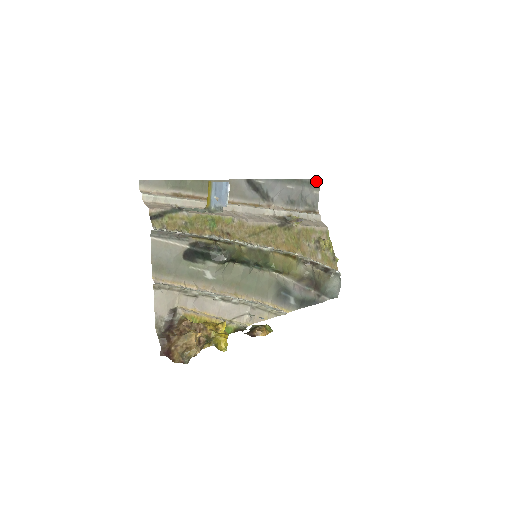
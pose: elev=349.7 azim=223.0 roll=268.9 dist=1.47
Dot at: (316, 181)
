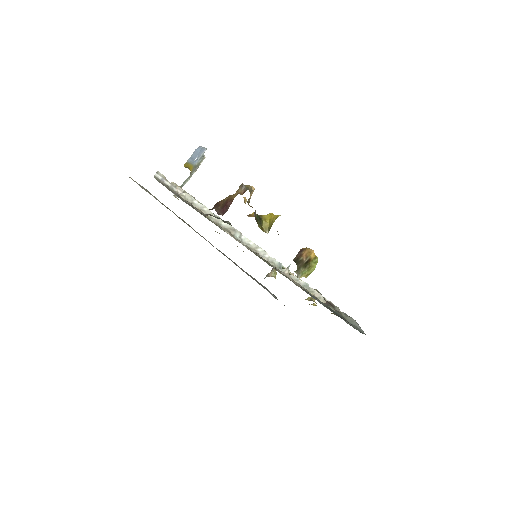
Dot at: occluded
